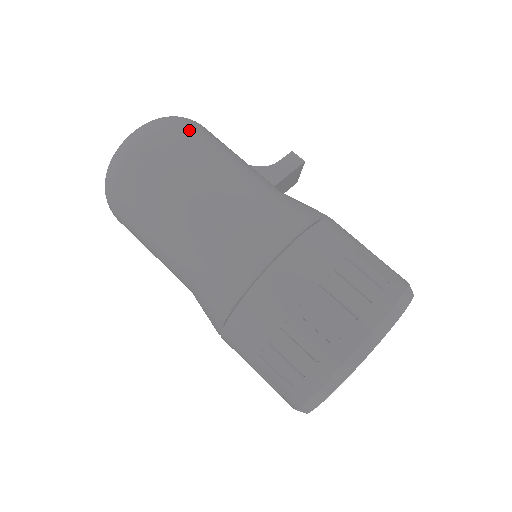
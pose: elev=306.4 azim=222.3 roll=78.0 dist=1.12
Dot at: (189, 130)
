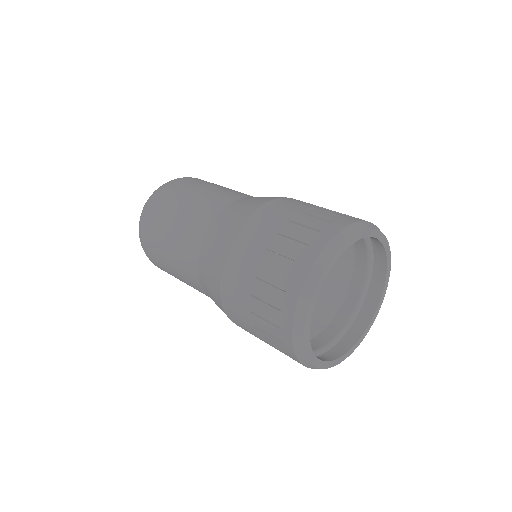
Dot at: (198, 179)
